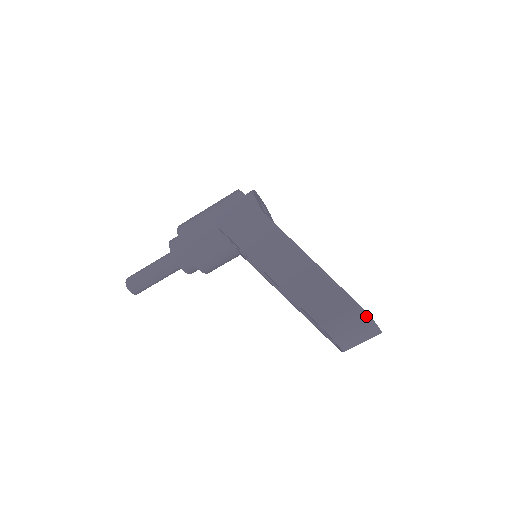
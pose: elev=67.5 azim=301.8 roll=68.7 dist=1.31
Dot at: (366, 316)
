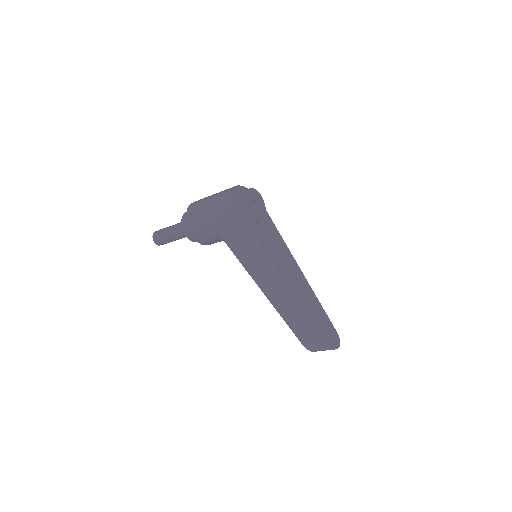
Dot at: (331, 348)
